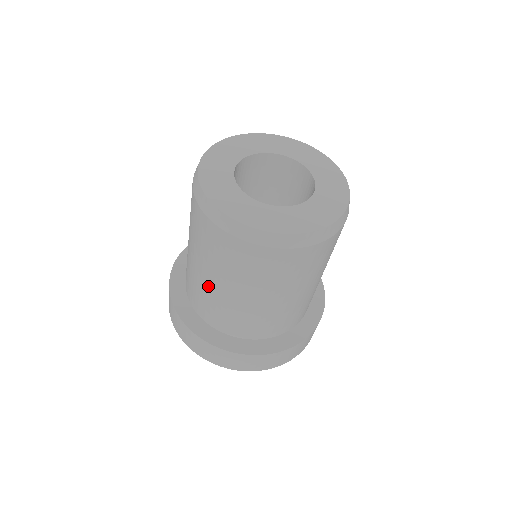
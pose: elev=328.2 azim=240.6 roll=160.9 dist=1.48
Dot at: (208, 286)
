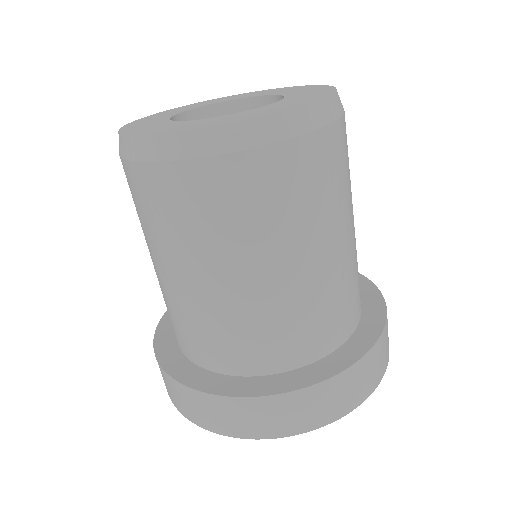
Dot at: (187, 294)
